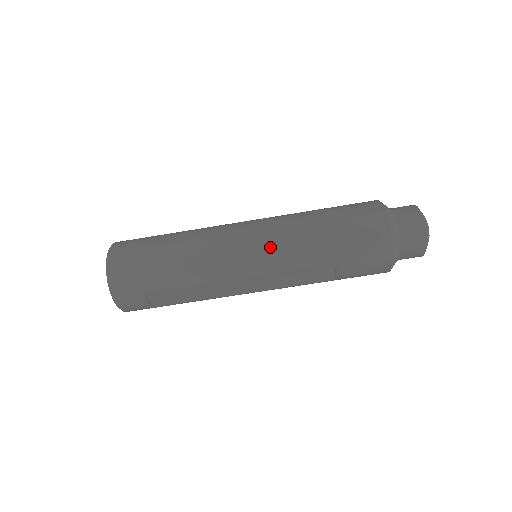
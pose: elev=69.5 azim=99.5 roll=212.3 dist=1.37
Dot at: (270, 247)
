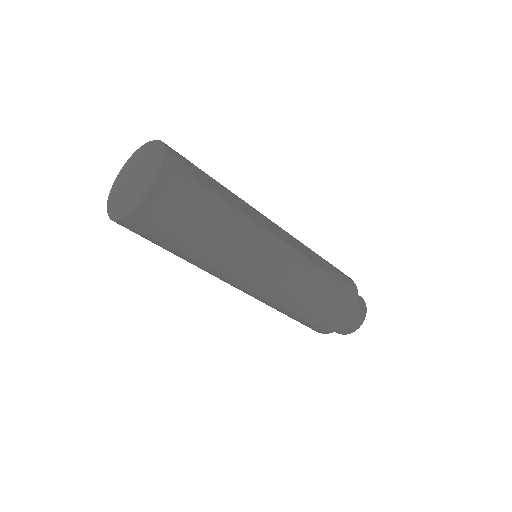
Dot at: (264, 296)
